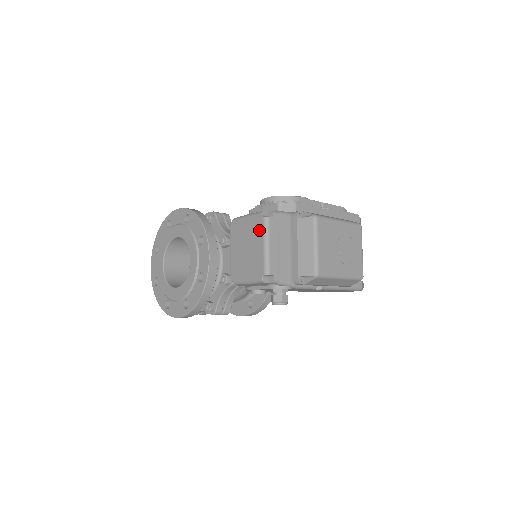
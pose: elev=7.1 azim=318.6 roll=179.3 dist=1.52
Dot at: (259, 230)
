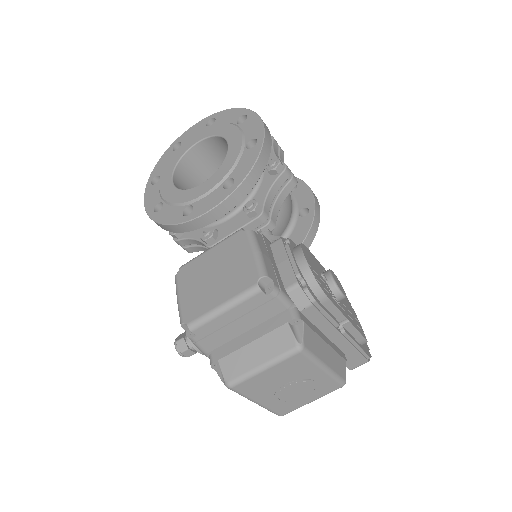
Dot at: (239, 285)
